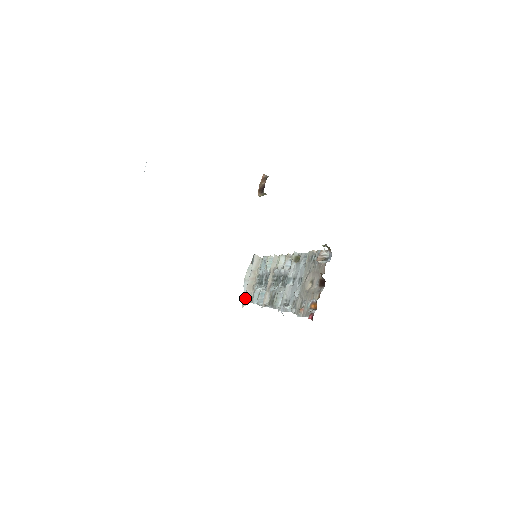
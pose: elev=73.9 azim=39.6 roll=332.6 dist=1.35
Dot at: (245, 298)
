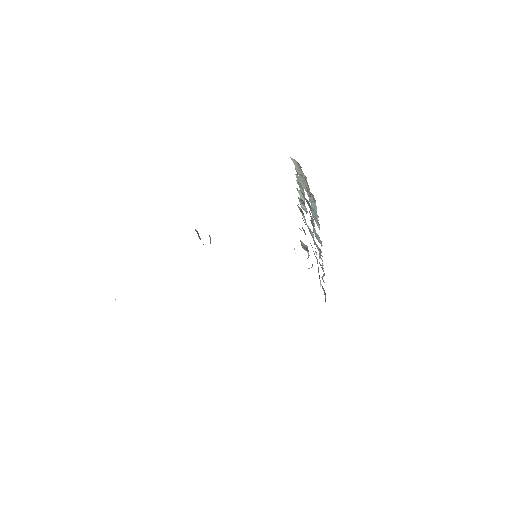
Dot at: occluded
